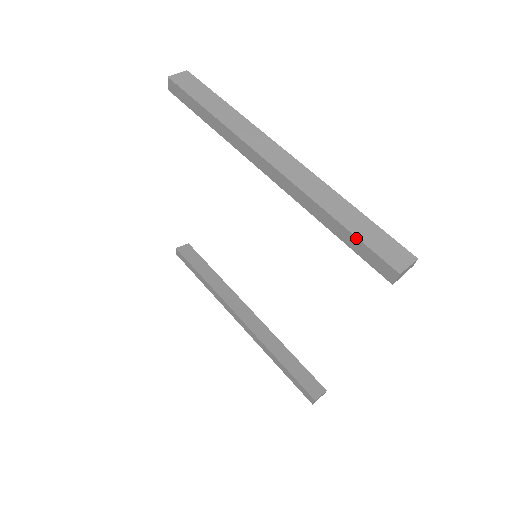
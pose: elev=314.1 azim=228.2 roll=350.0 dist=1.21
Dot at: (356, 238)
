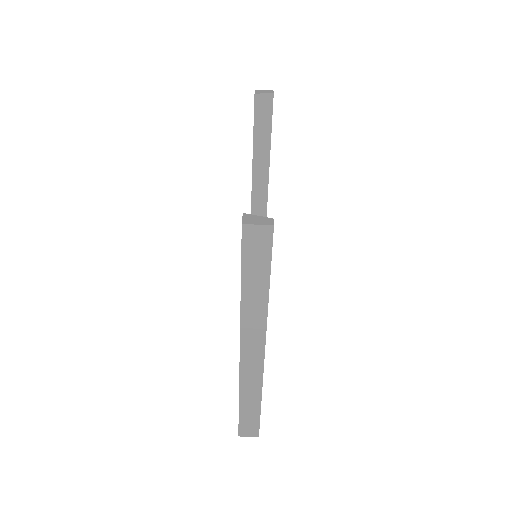
Dot at: (239, 415)
